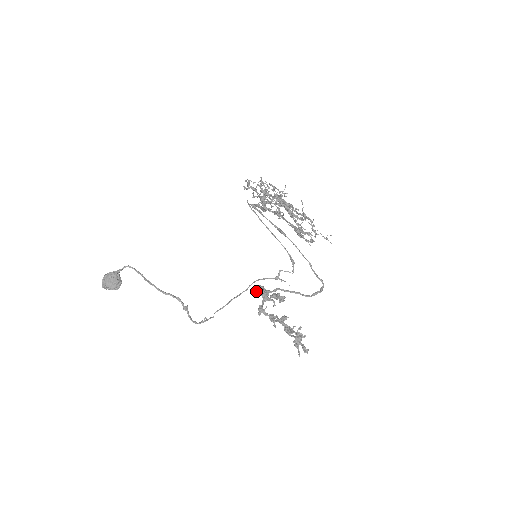
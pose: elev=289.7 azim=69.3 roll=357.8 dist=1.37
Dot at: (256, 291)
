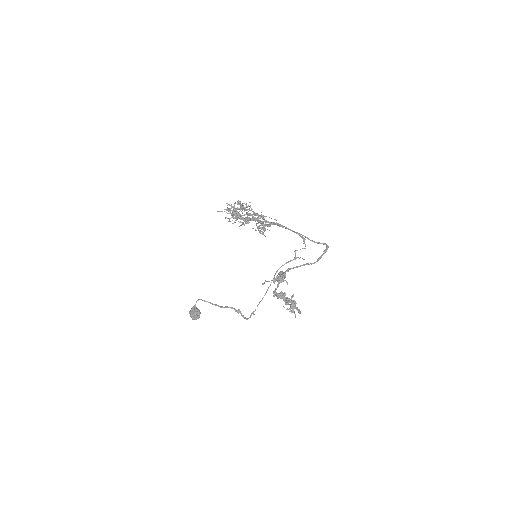
Dot at: (273, 279)
